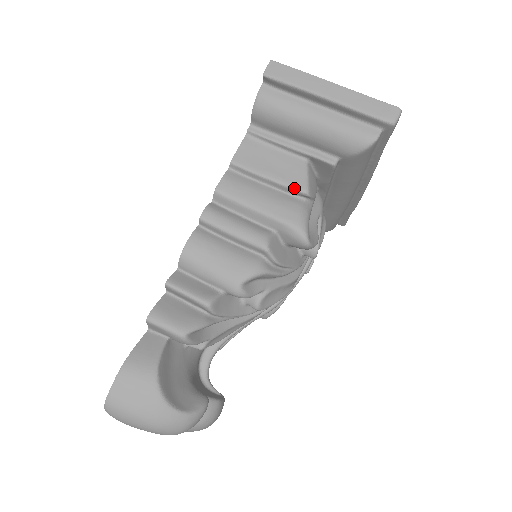
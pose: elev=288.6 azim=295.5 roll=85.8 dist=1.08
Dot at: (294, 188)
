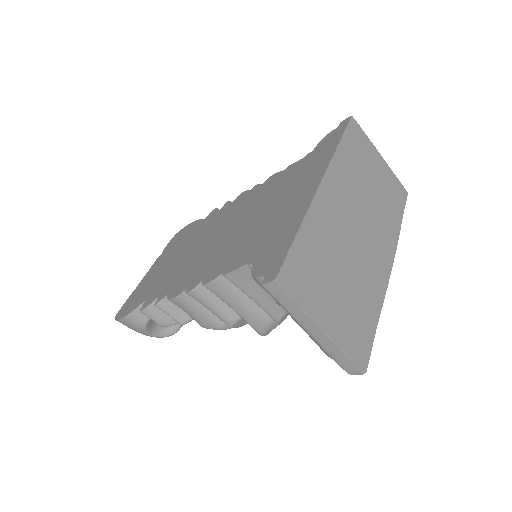
Dot at: (269, 315)
